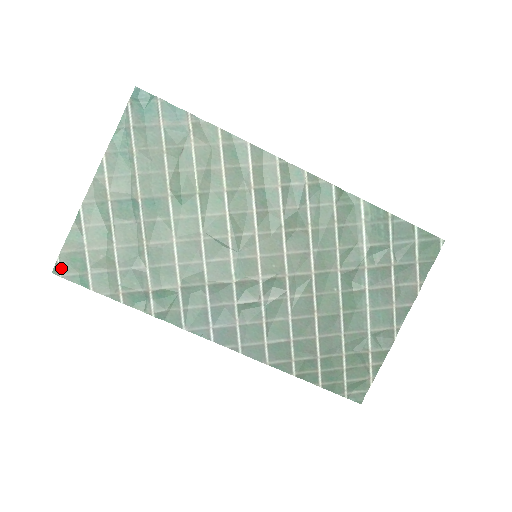
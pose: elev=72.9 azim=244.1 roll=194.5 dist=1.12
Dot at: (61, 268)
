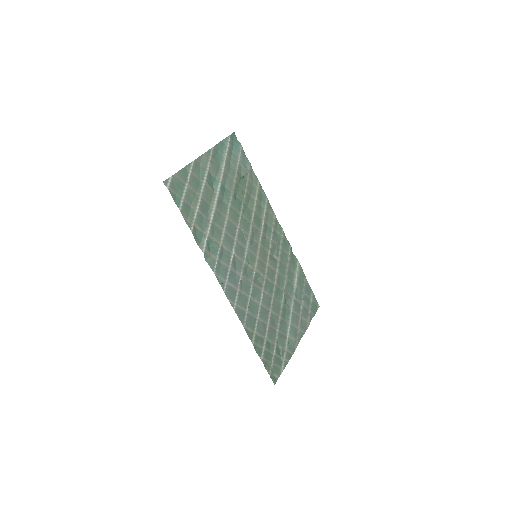
Dot at: (170, 183)
